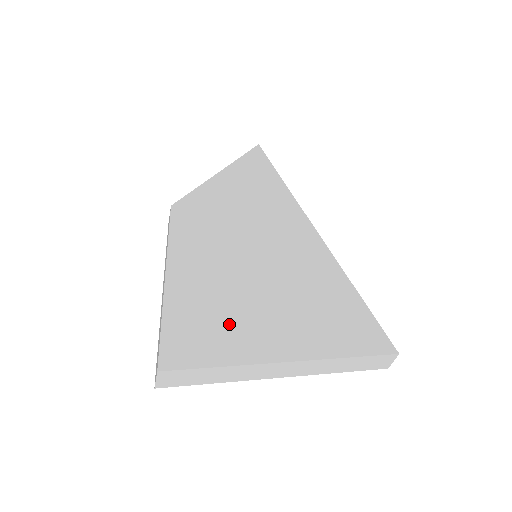
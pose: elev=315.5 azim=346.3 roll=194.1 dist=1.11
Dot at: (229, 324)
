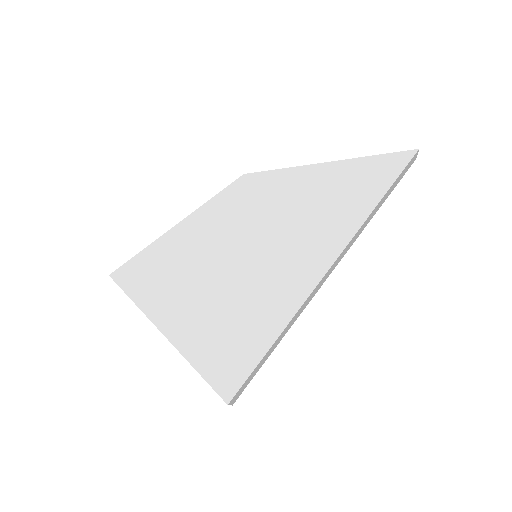
Dot at: (166, 284)
